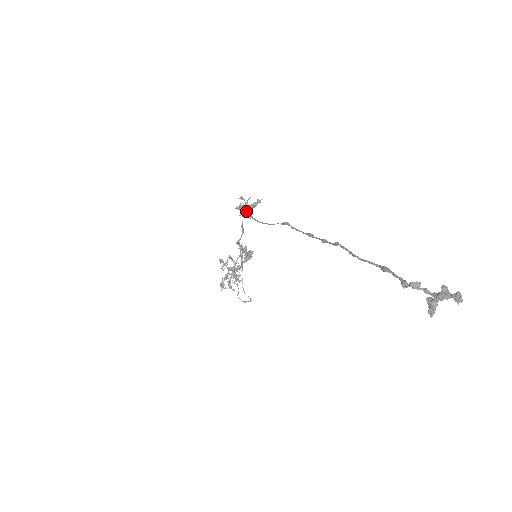
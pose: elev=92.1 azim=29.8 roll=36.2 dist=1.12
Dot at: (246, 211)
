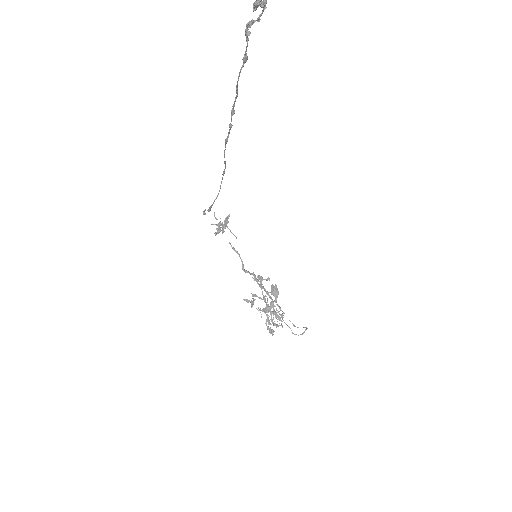
Dot at: (219, 225)
